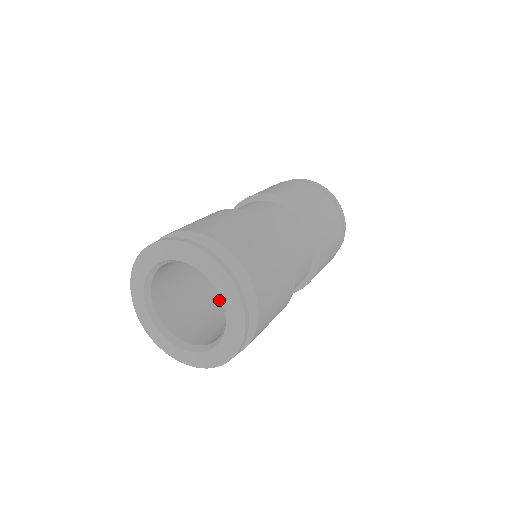
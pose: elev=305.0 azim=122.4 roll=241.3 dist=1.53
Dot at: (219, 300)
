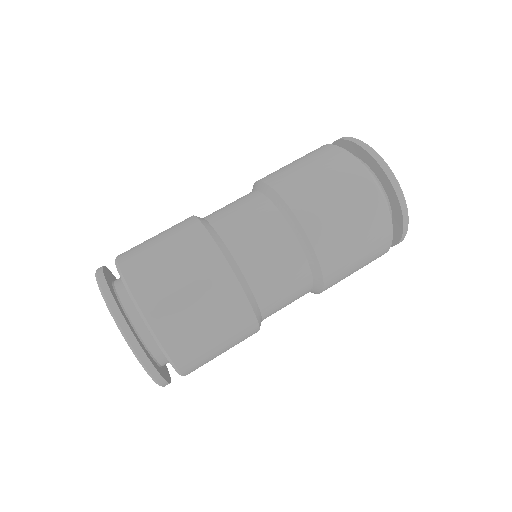
Dot at: occluded
